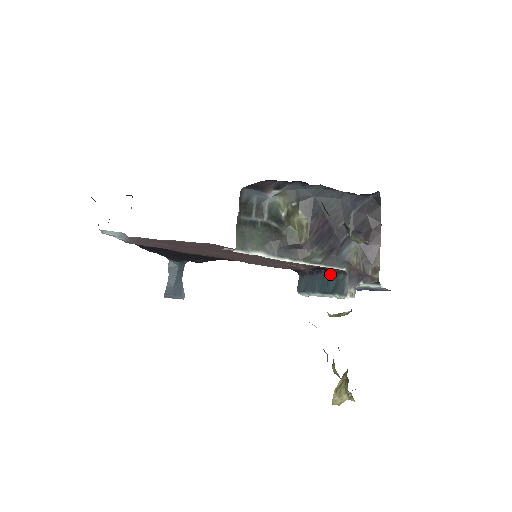
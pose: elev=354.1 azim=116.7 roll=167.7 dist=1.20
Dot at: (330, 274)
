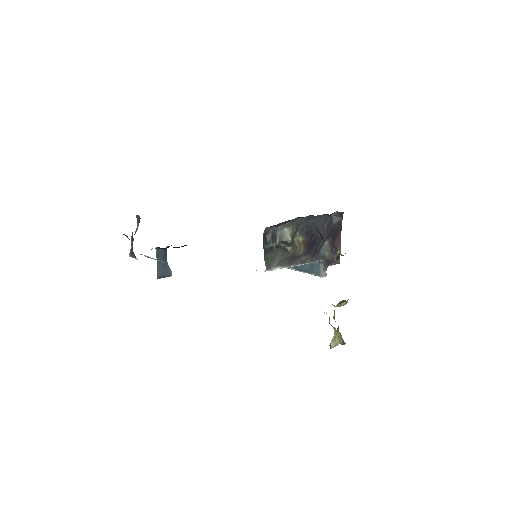
Dot at: occluded
